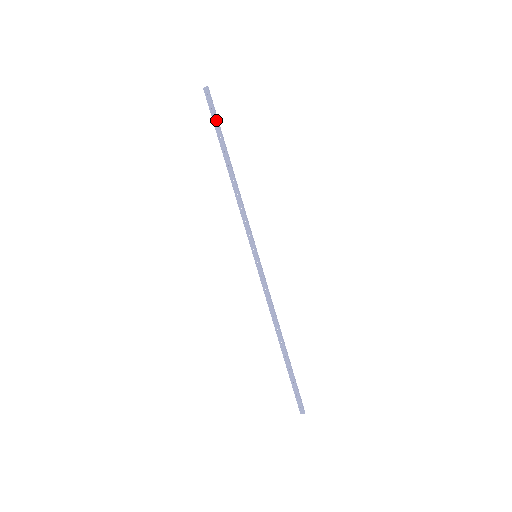
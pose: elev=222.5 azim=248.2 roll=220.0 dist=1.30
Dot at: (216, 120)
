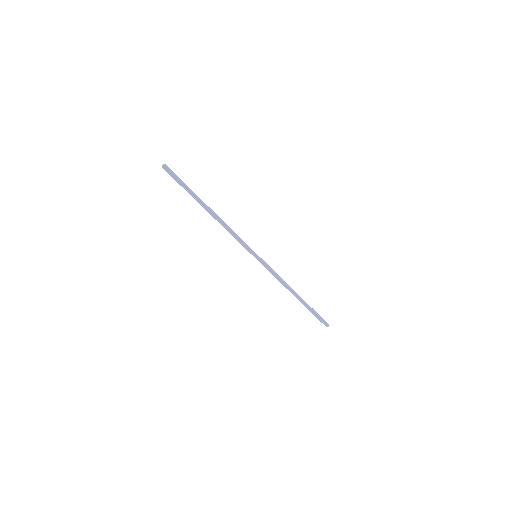
Dot at: (183, 185)
